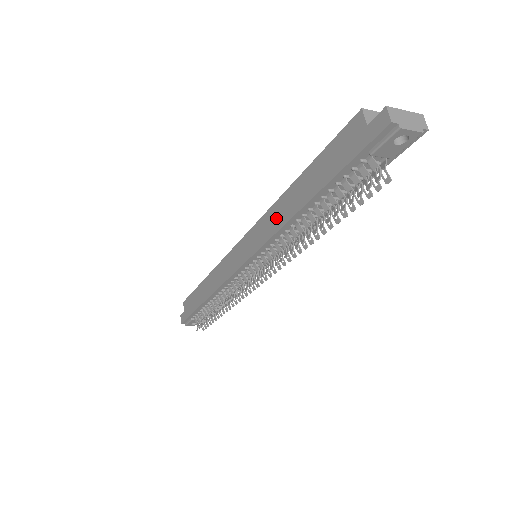
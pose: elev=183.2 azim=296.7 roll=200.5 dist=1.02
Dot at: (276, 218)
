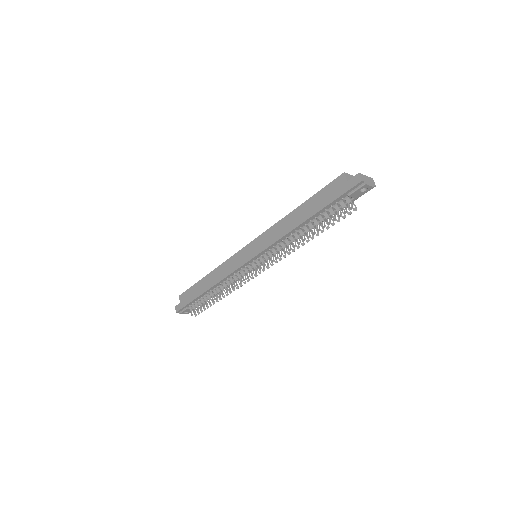
Dot at: (281, 230)
